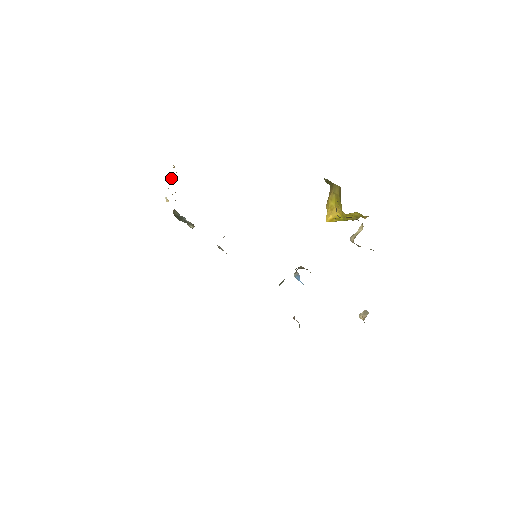
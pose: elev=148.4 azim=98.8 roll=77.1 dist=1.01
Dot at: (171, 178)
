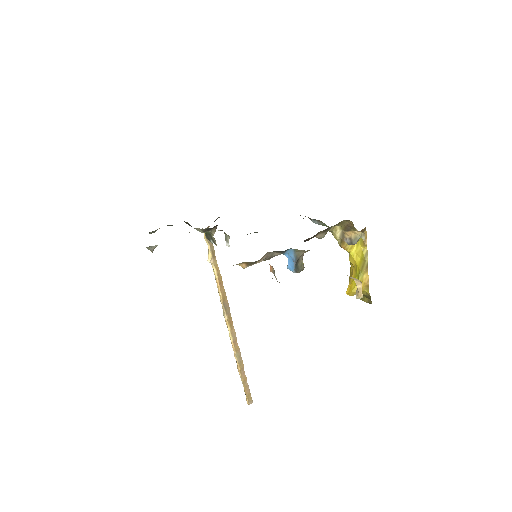
Dot at: (229, 333)
